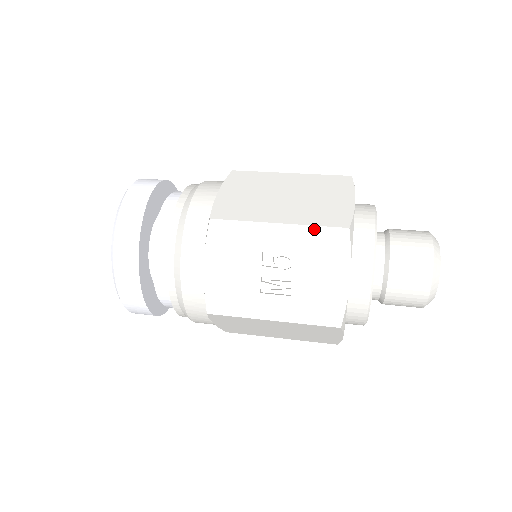
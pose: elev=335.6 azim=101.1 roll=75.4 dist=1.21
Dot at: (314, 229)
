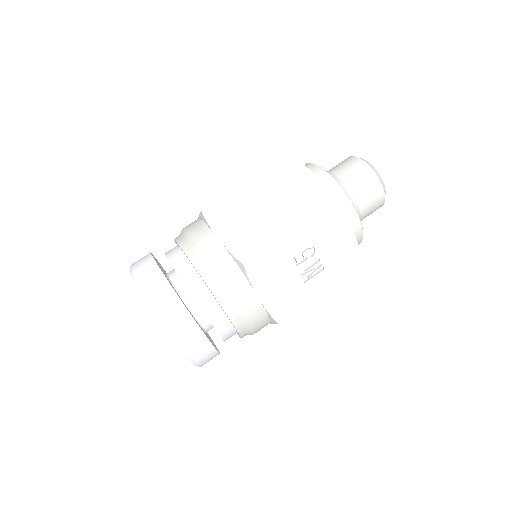
Dot at: (317, 218)
